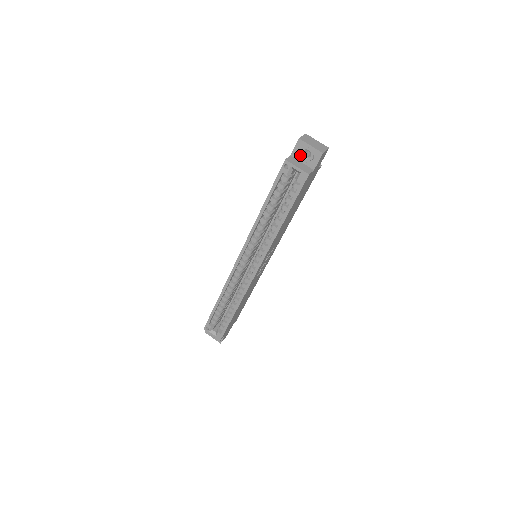
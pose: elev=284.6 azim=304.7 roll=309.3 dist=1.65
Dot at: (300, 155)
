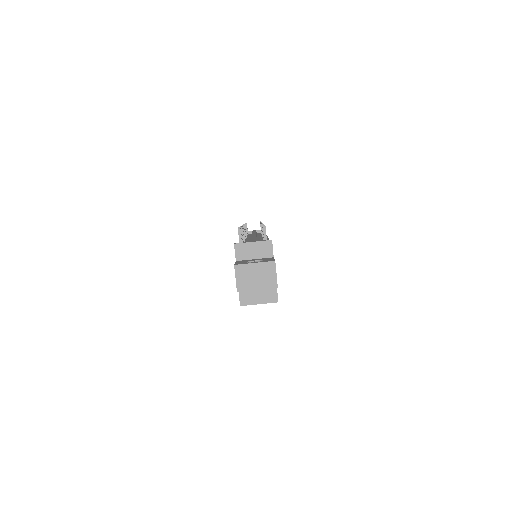
Dot at: occluded
